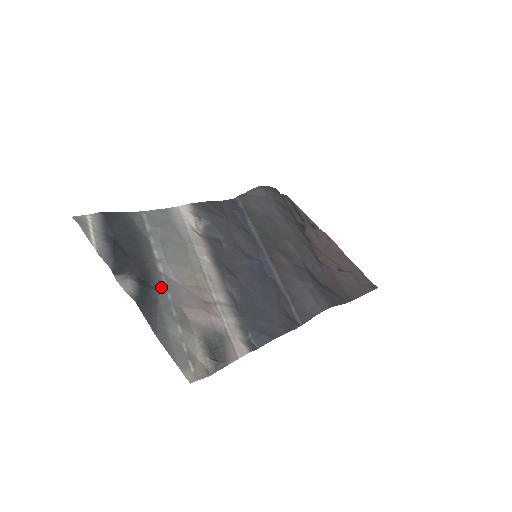
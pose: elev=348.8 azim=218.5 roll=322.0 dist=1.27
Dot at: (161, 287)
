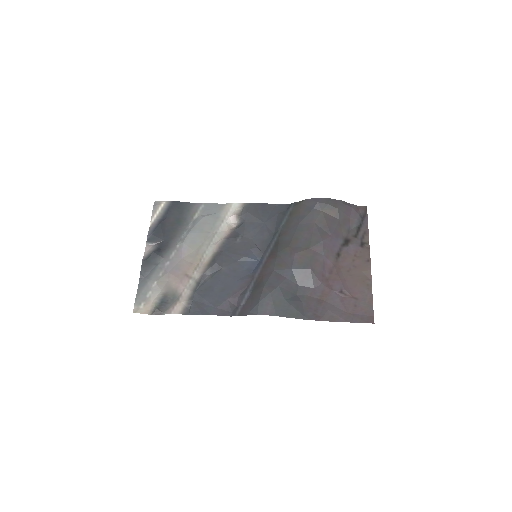
Dot at: (167, 257)
